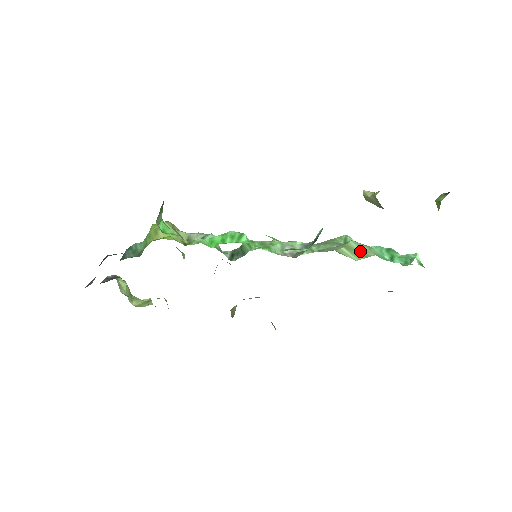
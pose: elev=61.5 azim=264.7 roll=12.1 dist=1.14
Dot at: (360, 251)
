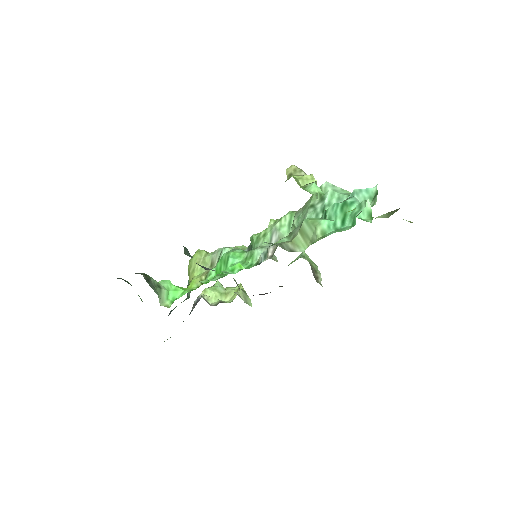
Dot at: (309, 234)
